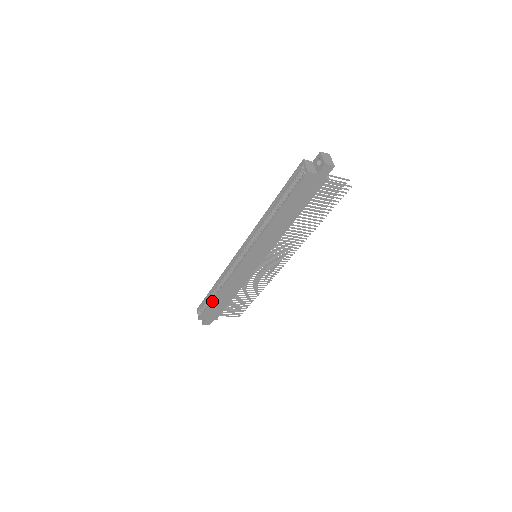
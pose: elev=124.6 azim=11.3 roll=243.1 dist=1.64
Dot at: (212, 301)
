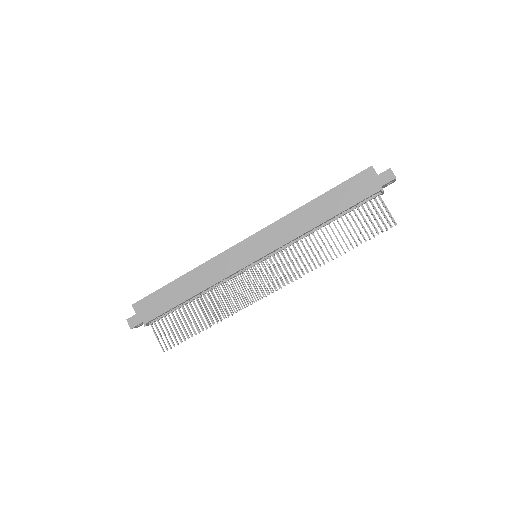
Dot at: (170, 283)
